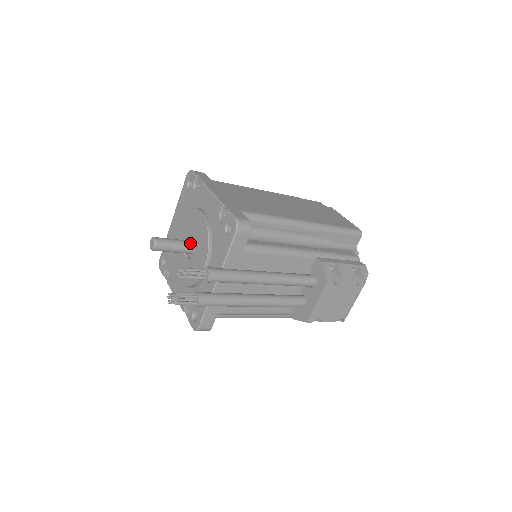
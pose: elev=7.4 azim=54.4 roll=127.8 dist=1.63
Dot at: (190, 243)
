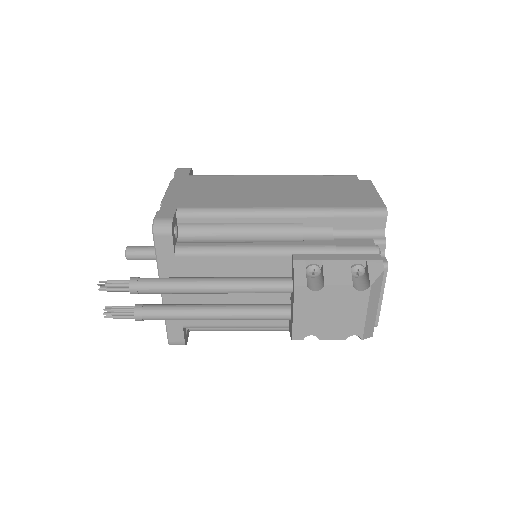
Dot at: occluded
